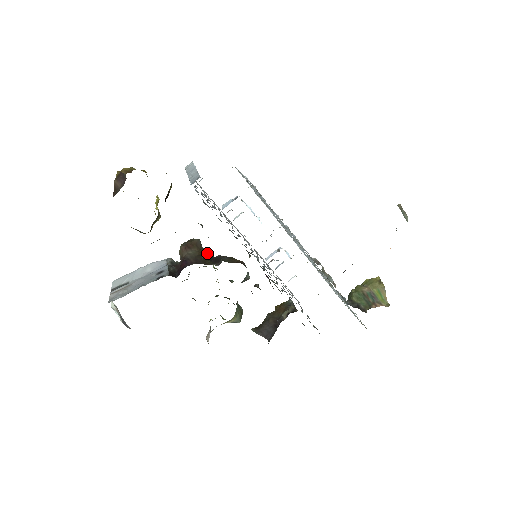
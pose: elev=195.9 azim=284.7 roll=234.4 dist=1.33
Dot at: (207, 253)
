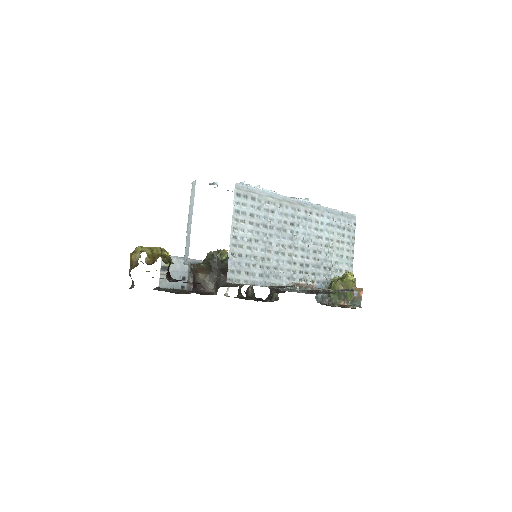
Dot at: (214, 266)
